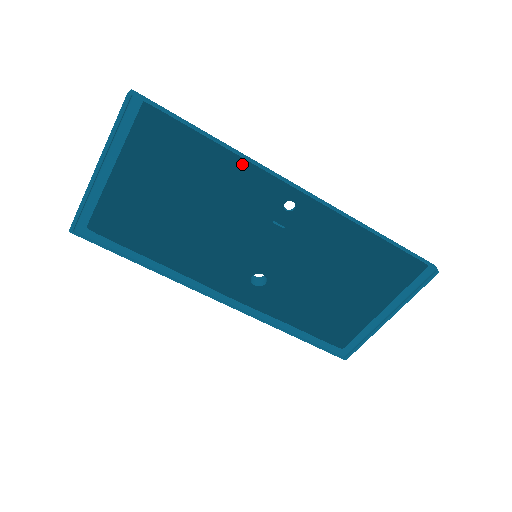
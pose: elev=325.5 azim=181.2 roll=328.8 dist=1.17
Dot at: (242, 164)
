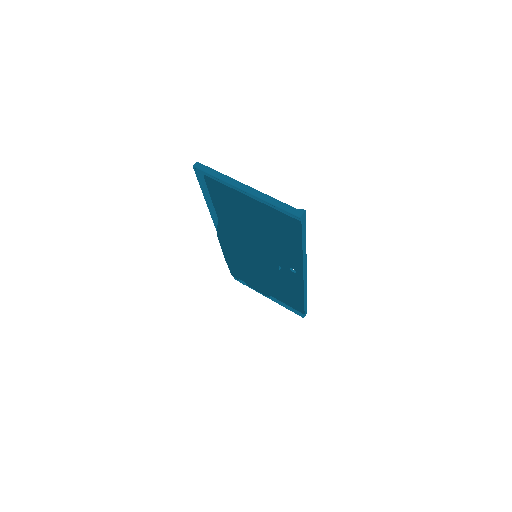
Dot at: (300, 253)
